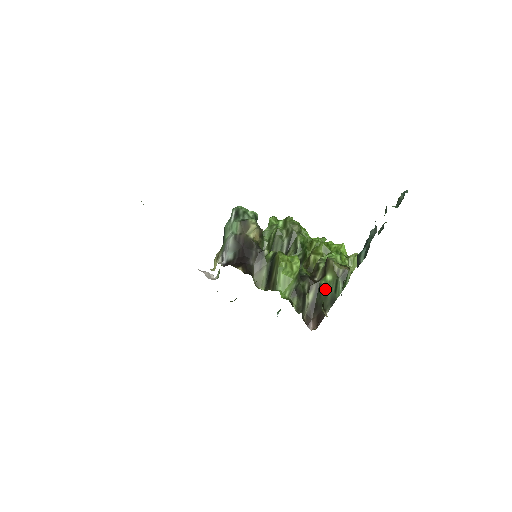
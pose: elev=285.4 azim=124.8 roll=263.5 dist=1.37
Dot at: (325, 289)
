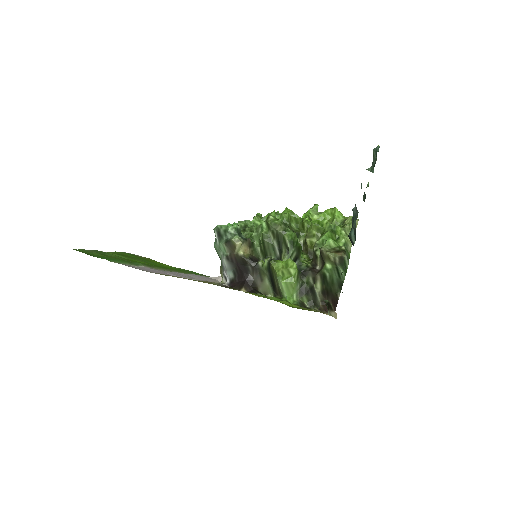
Dot at: (329, 276)
